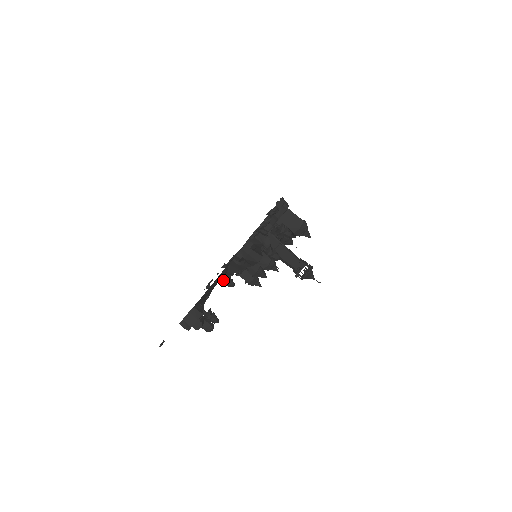
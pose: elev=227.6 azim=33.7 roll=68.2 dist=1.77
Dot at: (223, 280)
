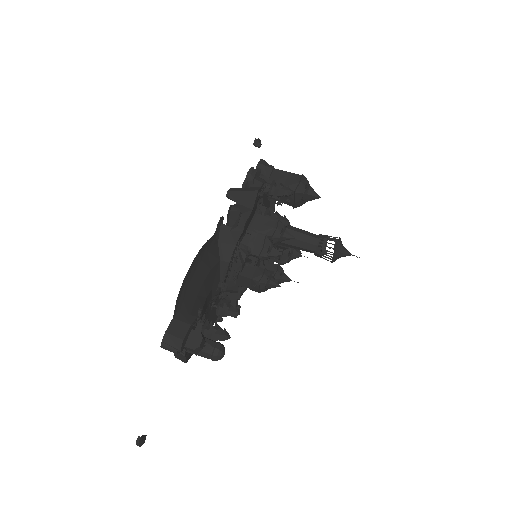
Dot at: (220, 307)
